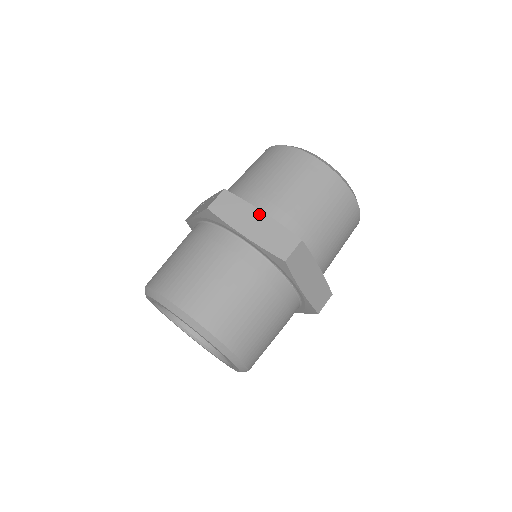
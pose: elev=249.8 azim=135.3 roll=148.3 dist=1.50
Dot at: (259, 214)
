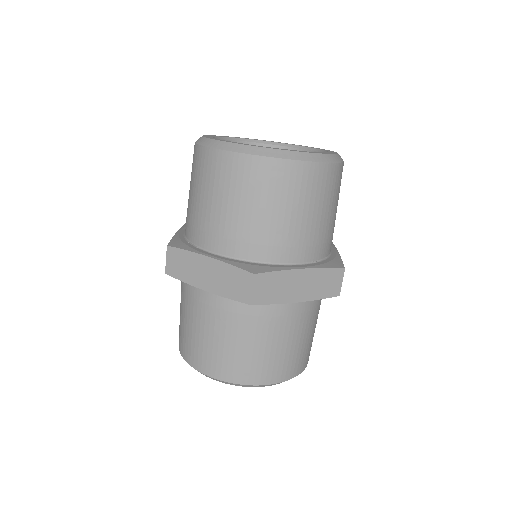
Dot at: (206, 261)
